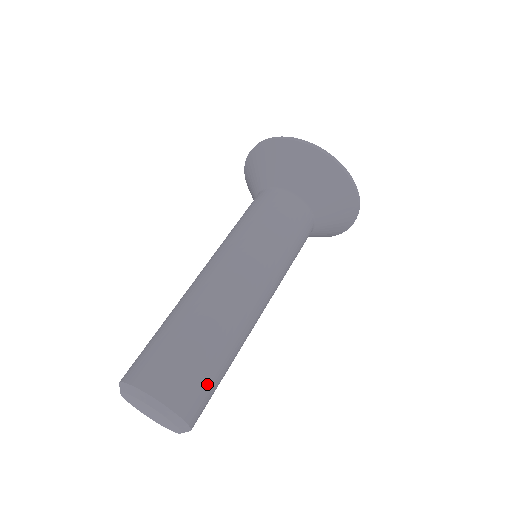
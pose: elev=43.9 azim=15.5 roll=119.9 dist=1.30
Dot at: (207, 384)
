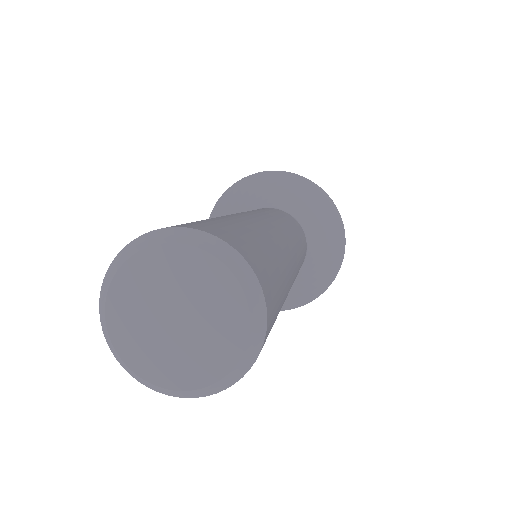
Dot at: (276, 312)
